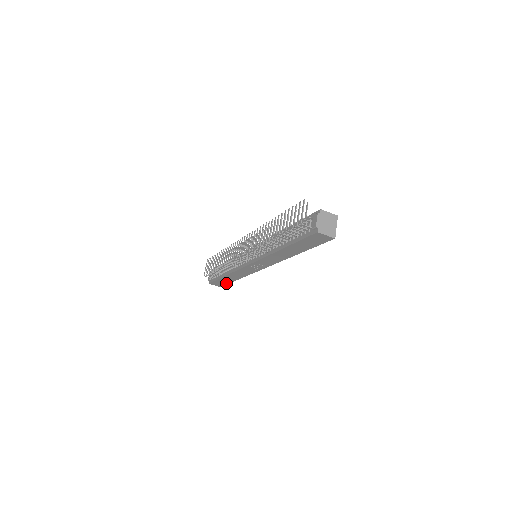
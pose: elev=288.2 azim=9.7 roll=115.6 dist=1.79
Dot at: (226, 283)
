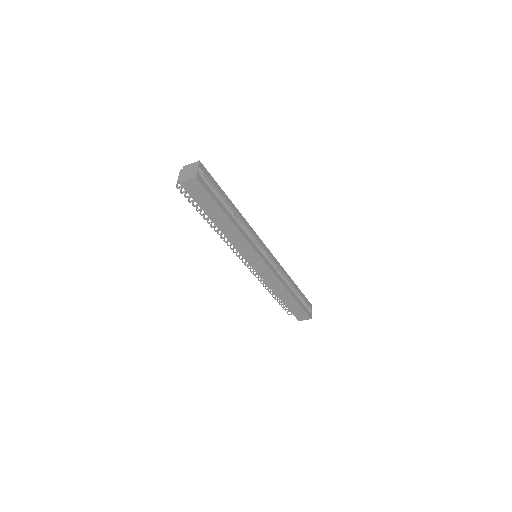
Dot at: (301, 309)
